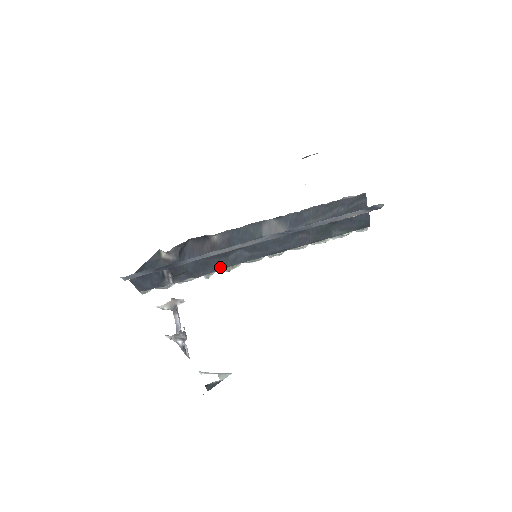
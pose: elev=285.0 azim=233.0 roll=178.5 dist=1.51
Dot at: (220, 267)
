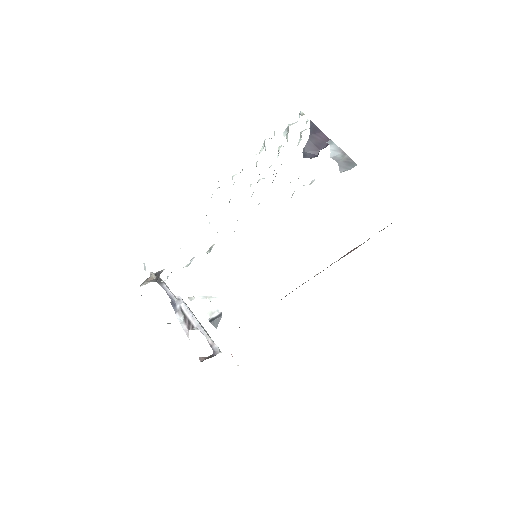
Dot at: occluded
